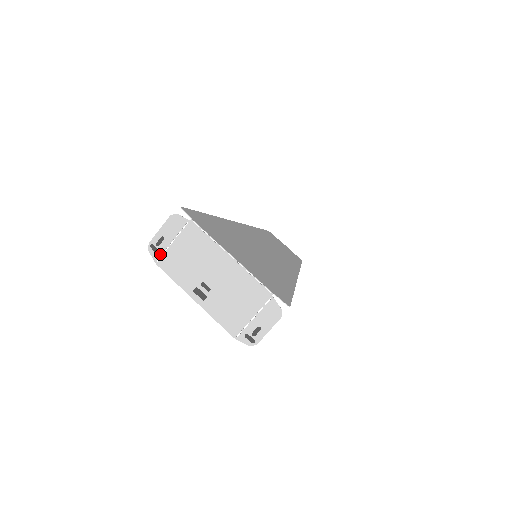
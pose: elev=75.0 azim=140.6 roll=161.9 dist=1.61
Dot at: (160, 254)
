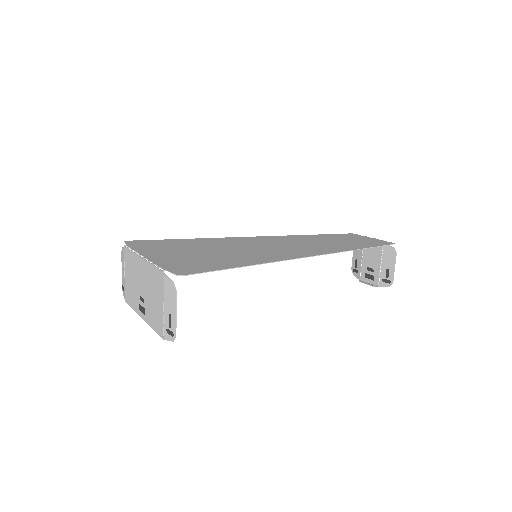
Dot at: (124, 290)
